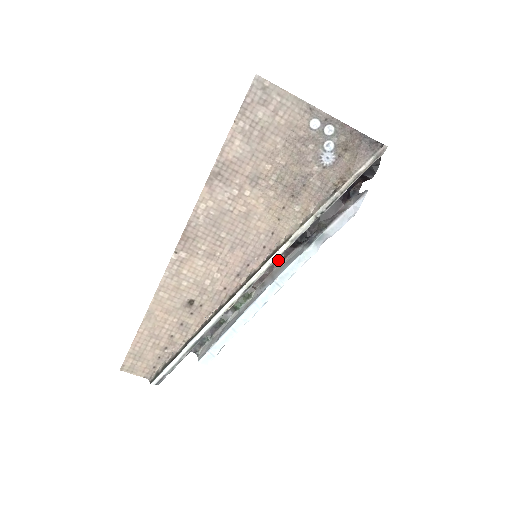
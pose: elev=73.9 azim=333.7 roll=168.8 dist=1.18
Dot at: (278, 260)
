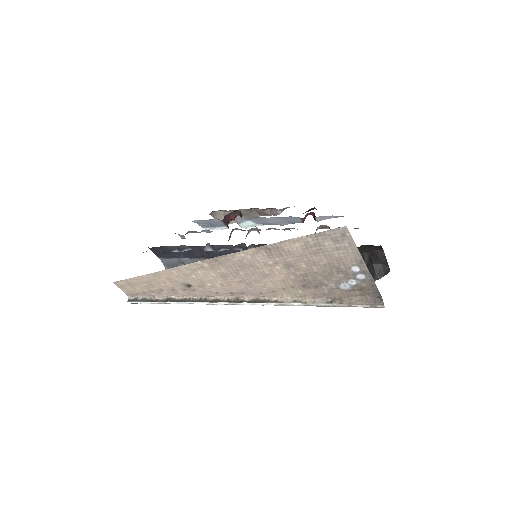
Dot at: occluded
